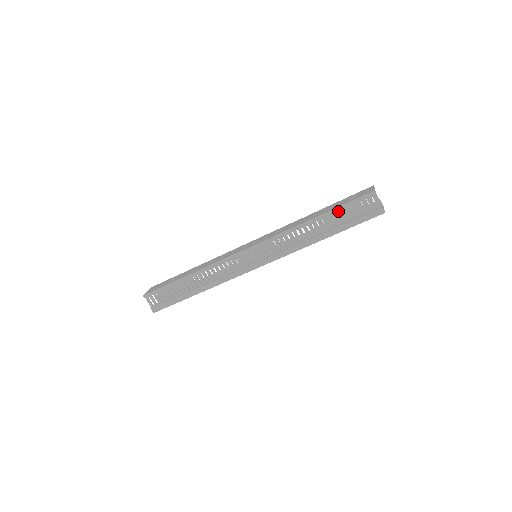
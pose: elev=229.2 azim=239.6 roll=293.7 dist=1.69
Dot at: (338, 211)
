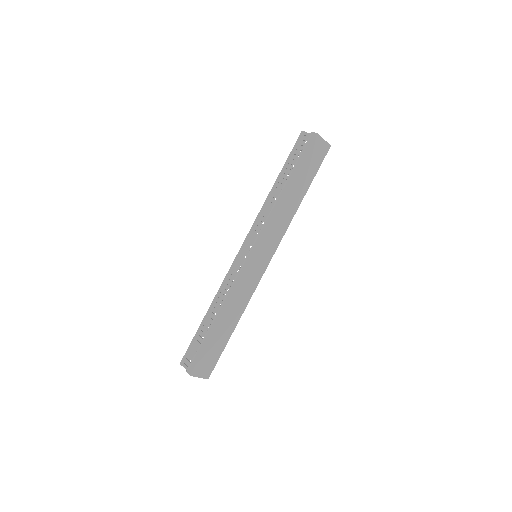
Dot at: (287, 164)
